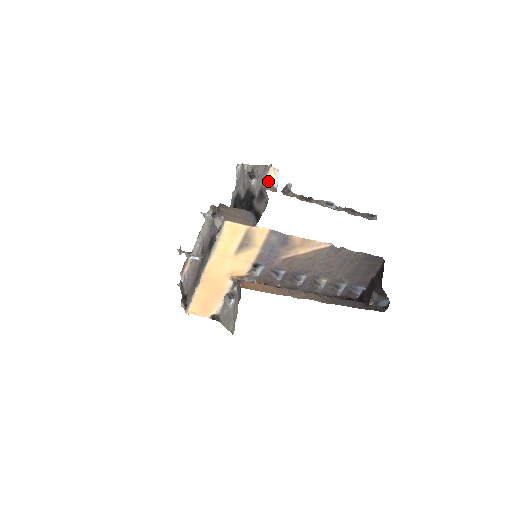
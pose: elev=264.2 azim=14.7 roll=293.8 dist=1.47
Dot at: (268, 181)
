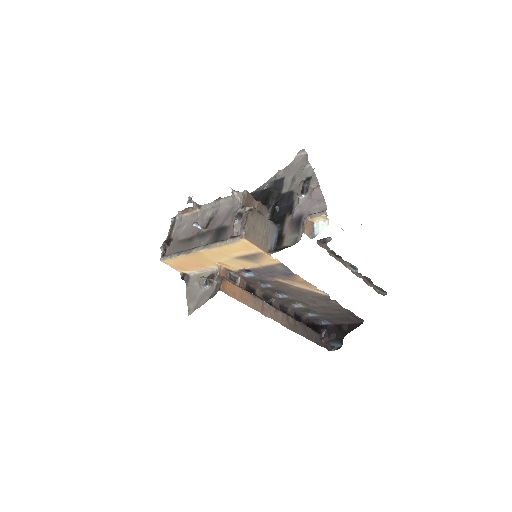
Dot at: (313, 220)
